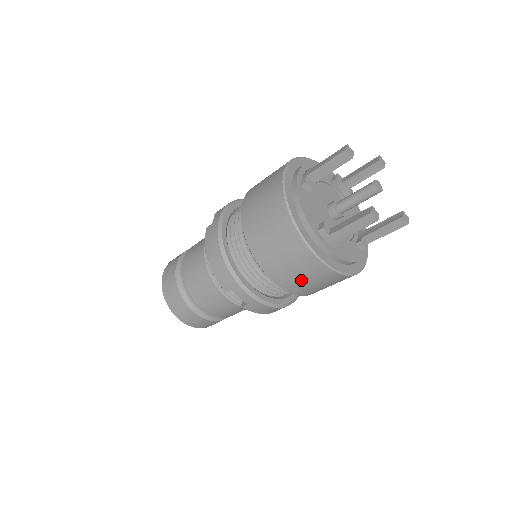
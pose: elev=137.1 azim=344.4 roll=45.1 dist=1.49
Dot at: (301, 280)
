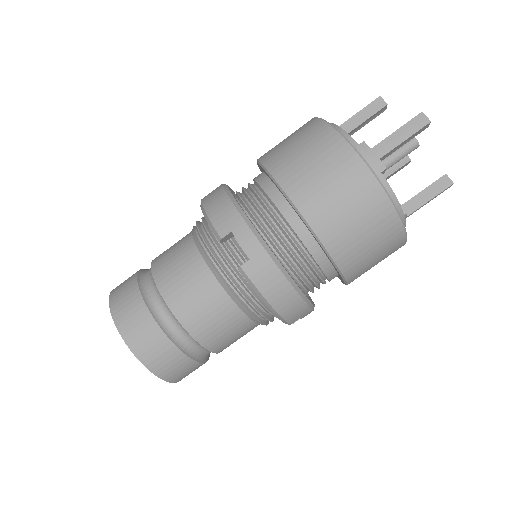
Dot at: (335, 203)
